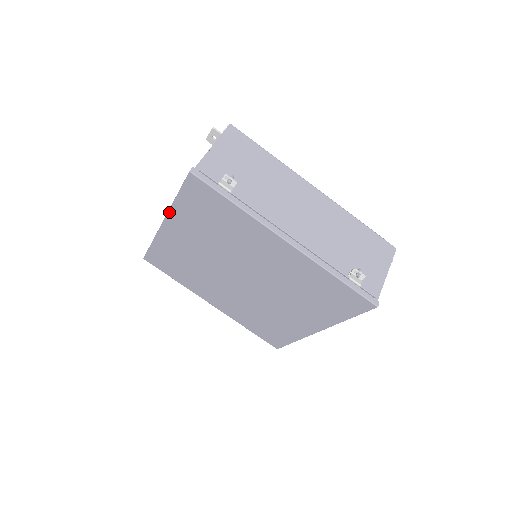
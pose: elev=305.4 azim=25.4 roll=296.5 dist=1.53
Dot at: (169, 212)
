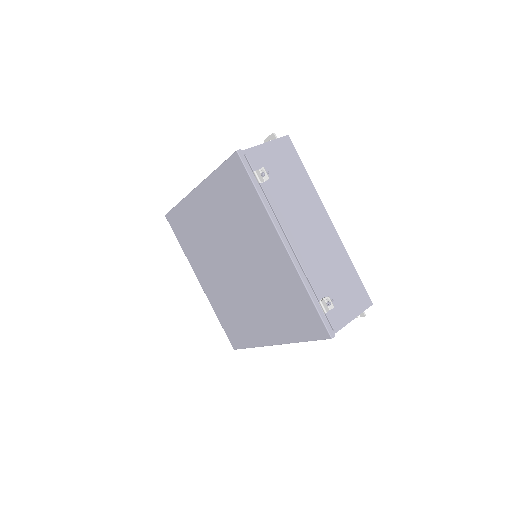
Dot at: (205, 180)
